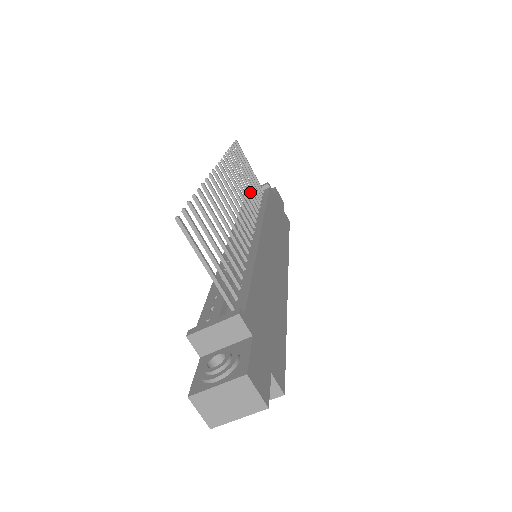
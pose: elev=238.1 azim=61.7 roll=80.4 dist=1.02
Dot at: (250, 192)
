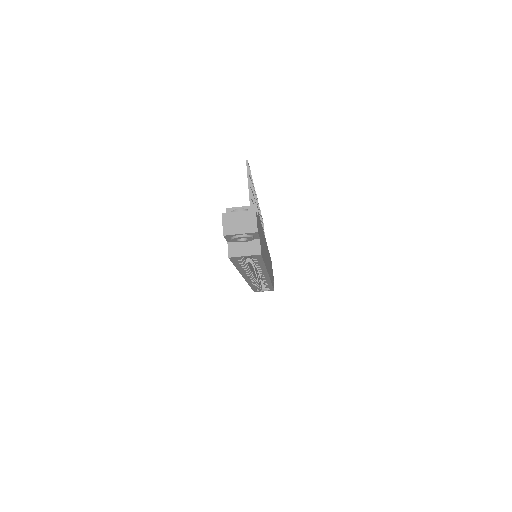
Dot at: occluded
